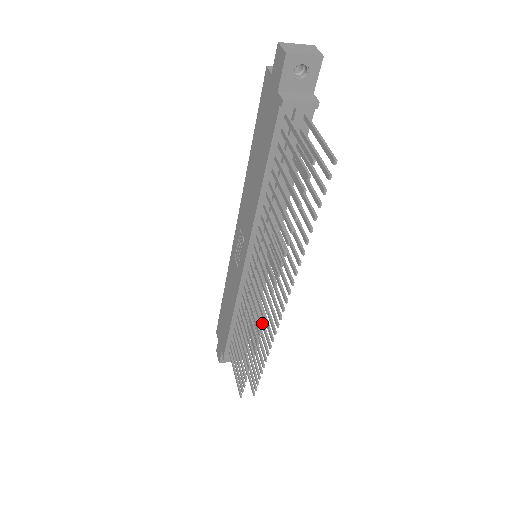
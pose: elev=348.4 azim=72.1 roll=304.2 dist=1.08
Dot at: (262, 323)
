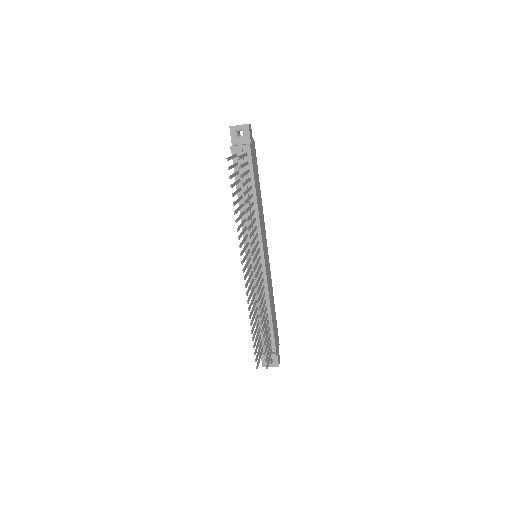
Dot at: (246, 285)
